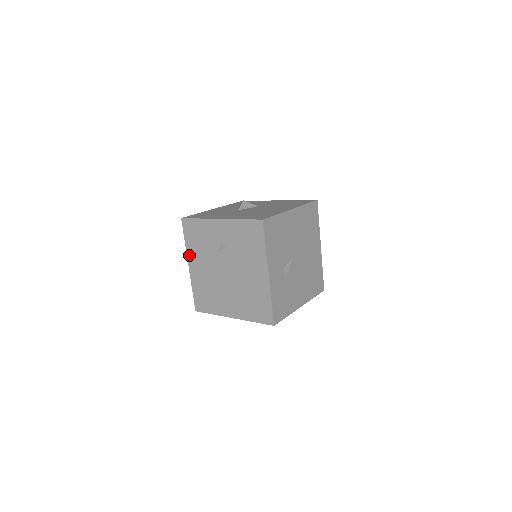
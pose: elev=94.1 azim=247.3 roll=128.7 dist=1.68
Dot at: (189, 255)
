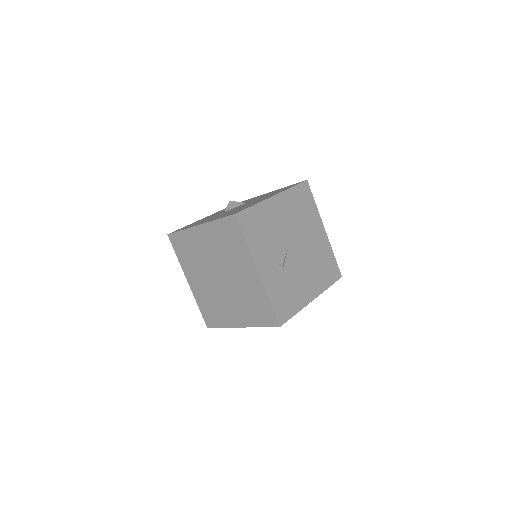
Dot at: (185, 271)
